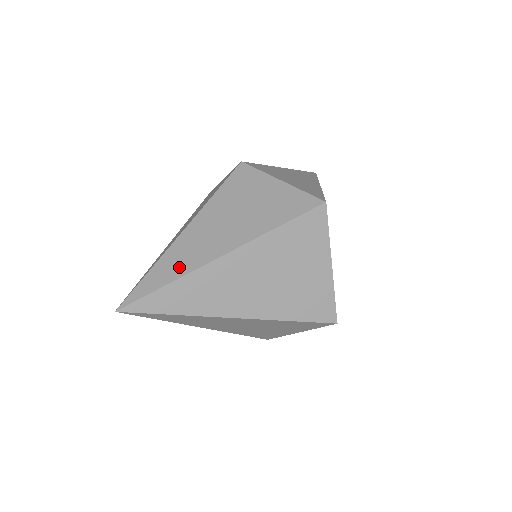
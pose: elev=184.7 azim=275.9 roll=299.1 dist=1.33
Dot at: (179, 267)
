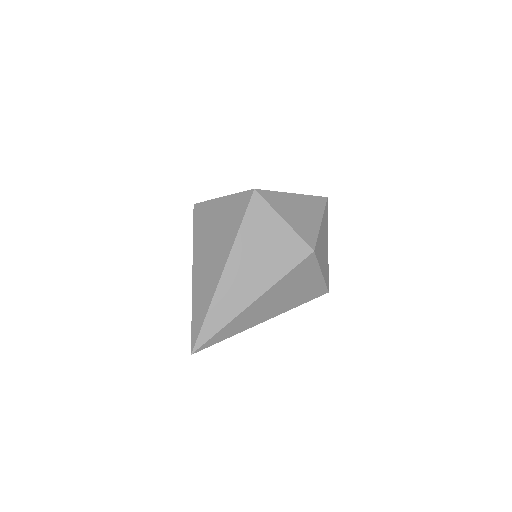
Dot at: (240, 328)
